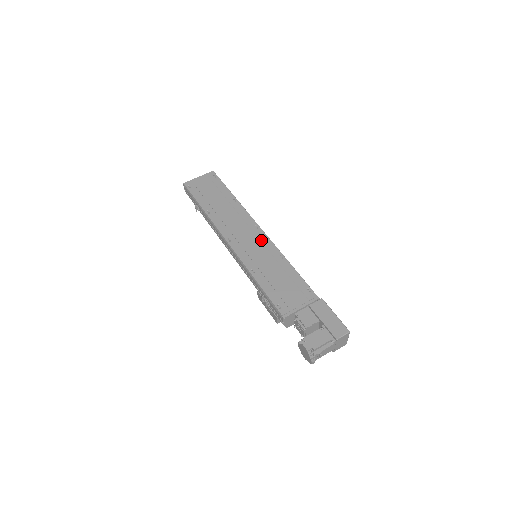
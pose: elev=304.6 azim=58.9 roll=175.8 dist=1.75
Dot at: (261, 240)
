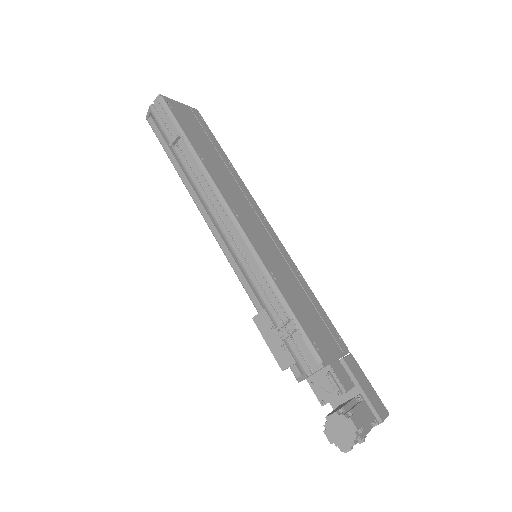
Dot at: (272, 237)
